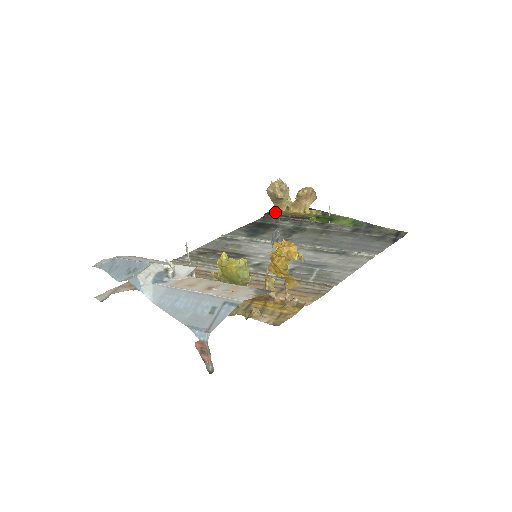
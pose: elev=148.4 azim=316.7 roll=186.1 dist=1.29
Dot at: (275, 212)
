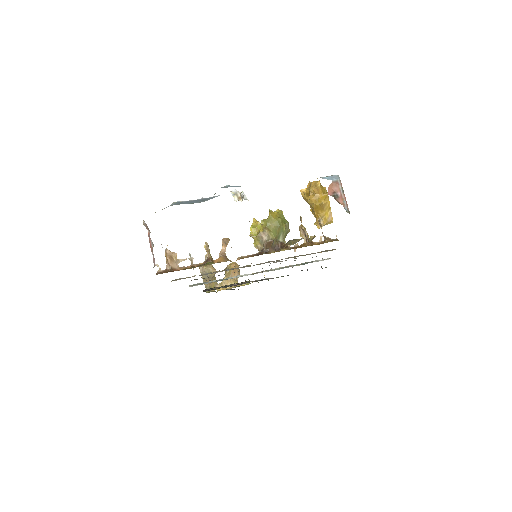
Dot at: (209, 292)
